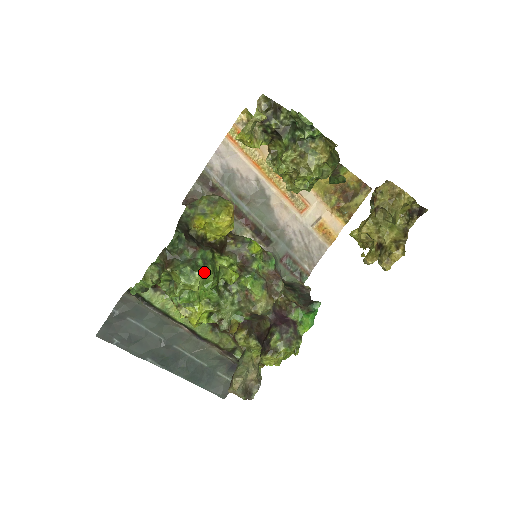
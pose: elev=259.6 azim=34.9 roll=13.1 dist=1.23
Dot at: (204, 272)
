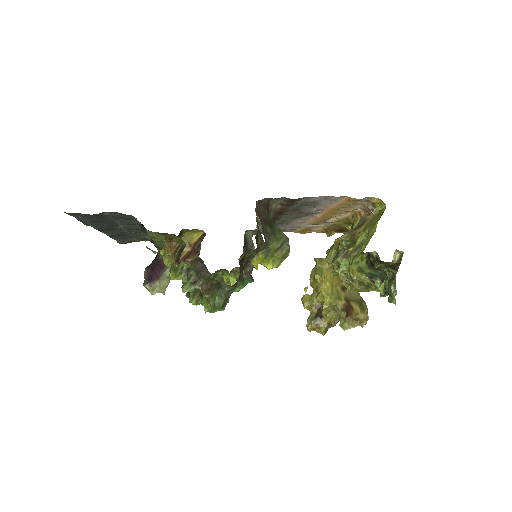
Dot at: (226, 303)
